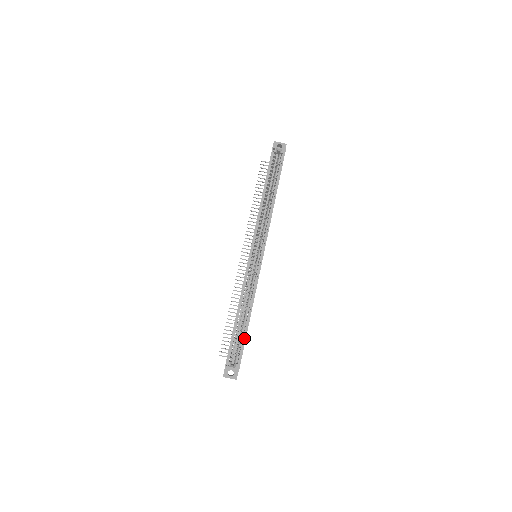
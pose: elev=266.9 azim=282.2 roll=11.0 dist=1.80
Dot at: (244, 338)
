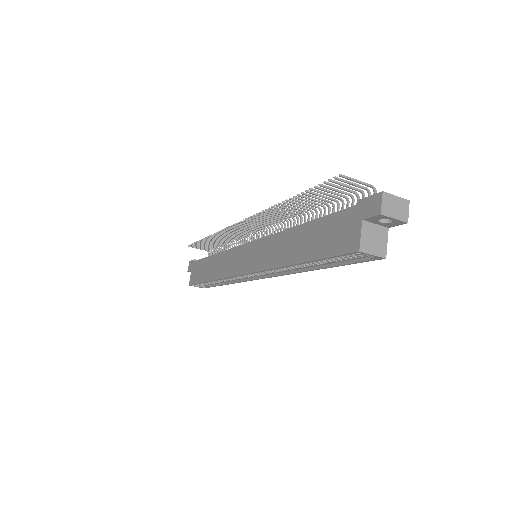
Dot at: (214, 286)
